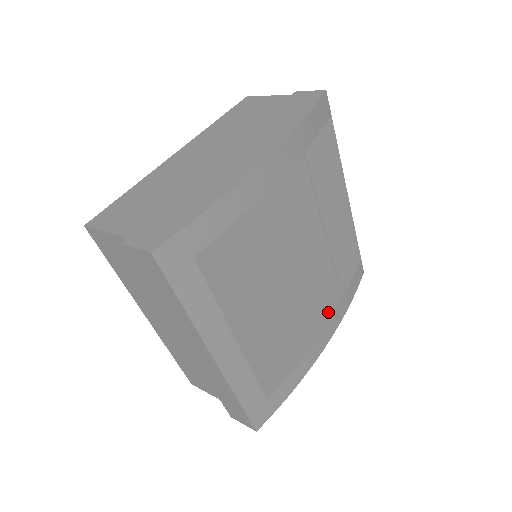
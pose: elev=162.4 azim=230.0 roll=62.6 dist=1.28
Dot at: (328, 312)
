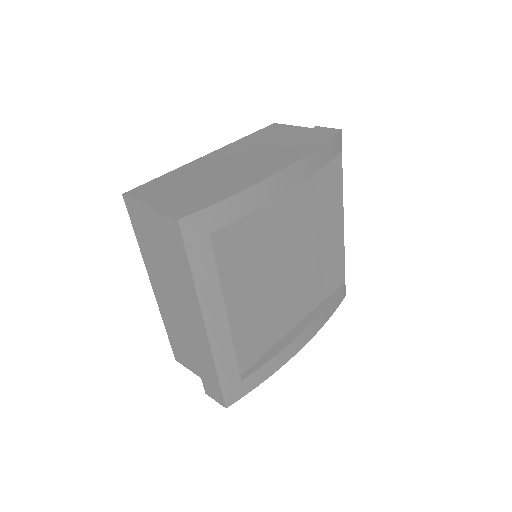
Dot at: (308, 320)
